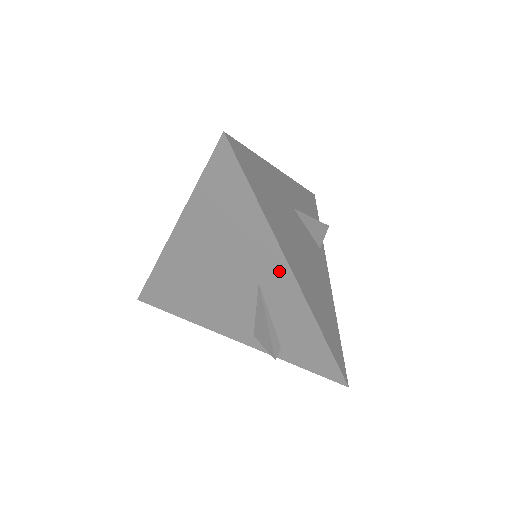
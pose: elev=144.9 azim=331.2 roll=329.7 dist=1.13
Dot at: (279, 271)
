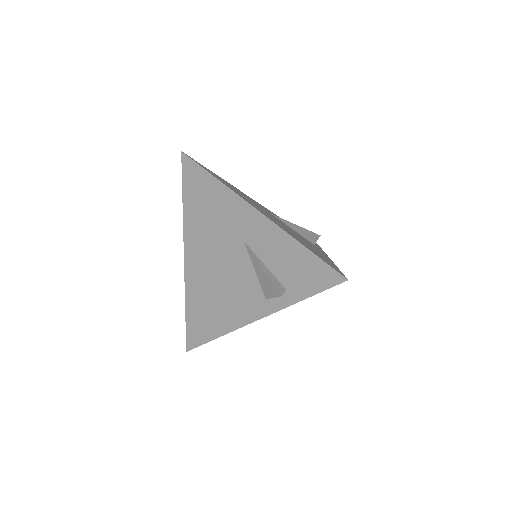
Dot at: (249, 216)
